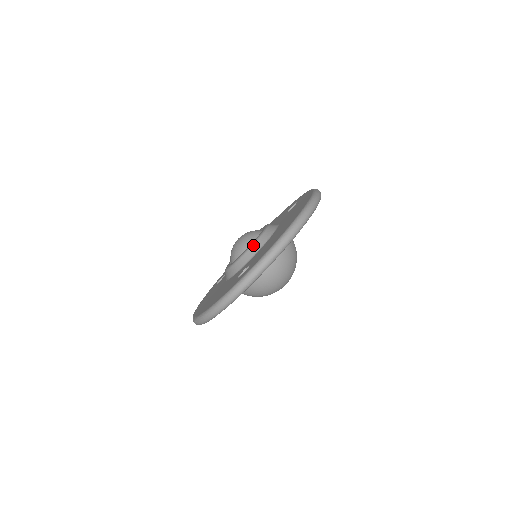
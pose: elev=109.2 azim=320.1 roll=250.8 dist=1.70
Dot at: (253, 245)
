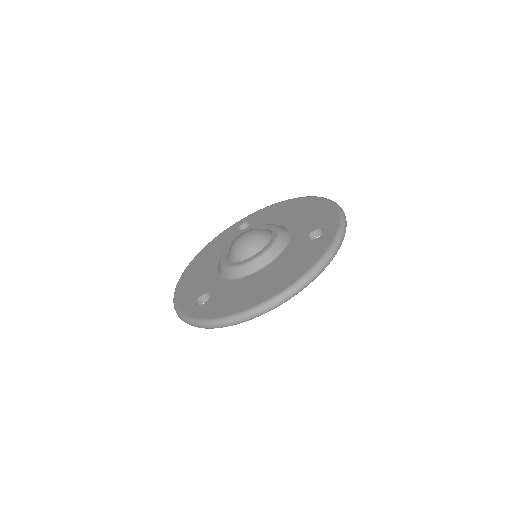
Dot at: (280, 229)
